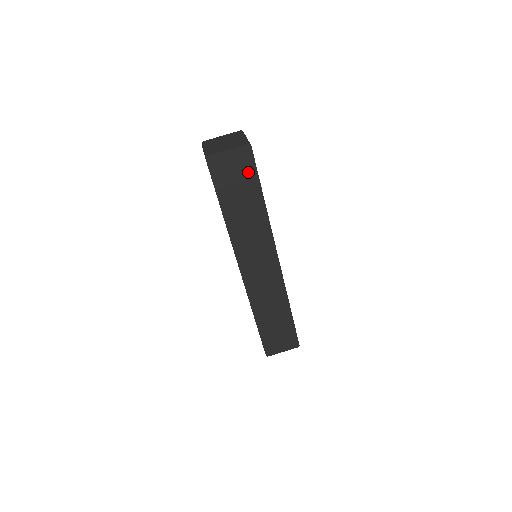
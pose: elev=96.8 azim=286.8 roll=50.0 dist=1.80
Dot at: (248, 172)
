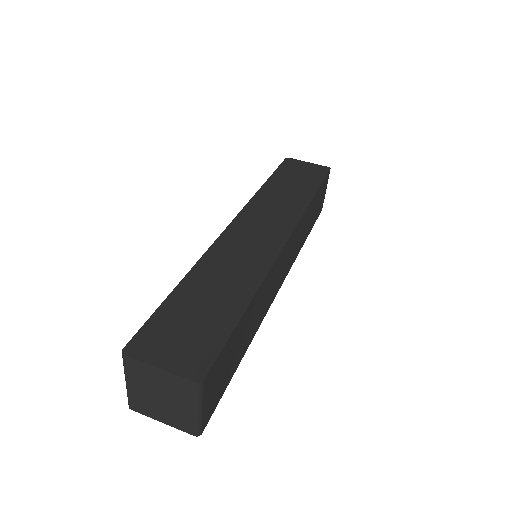
Dot at: (315, 177)
